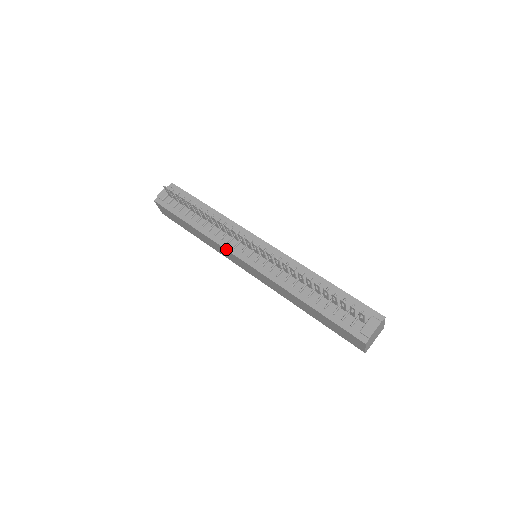
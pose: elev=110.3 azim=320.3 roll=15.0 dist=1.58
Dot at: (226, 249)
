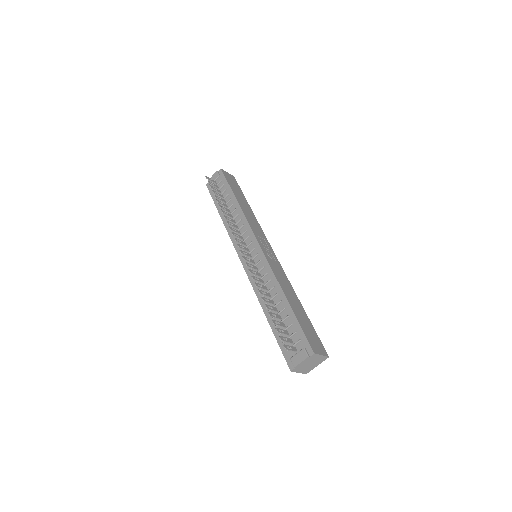
Dot at: (234, 246)
